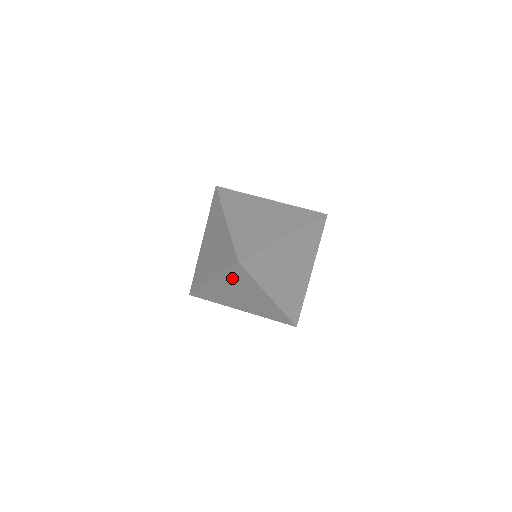
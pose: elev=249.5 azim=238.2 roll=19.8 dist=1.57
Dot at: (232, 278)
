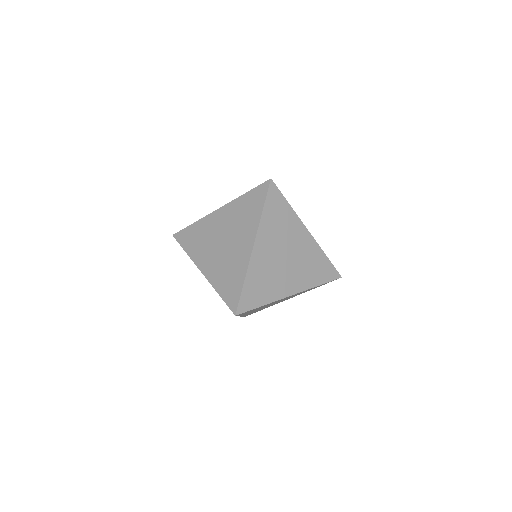
Dot at: (243, 206)
